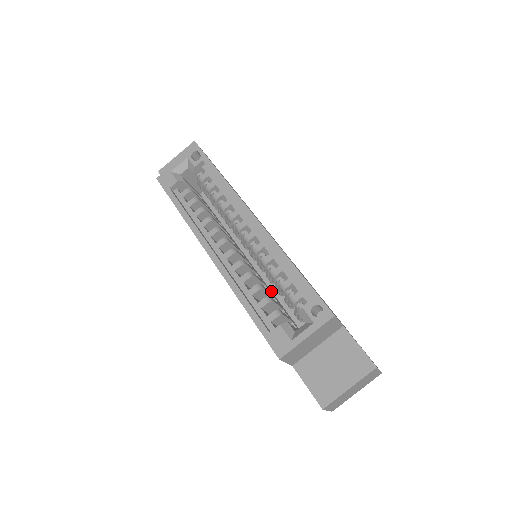
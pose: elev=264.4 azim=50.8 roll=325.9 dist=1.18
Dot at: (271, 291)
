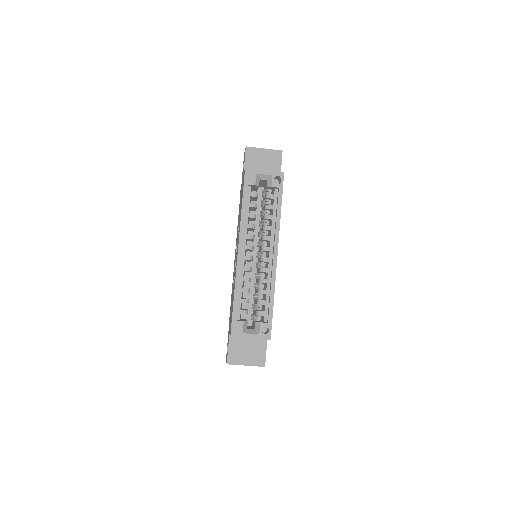
Dot at: occluded
